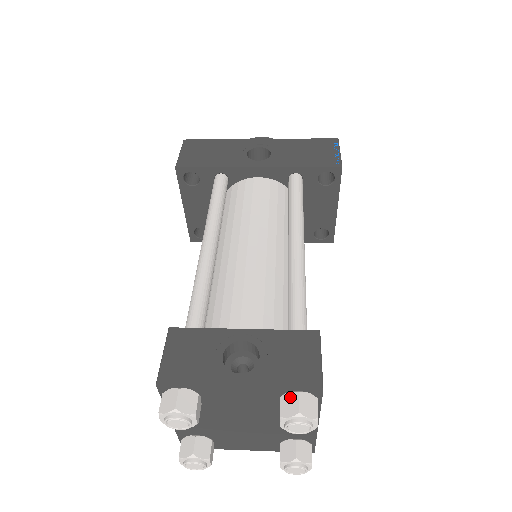
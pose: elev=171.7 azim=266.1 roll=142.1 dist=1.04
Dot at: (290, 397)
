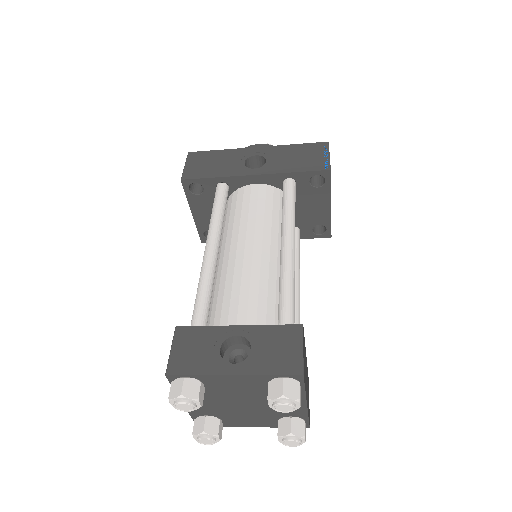
Dot at: (276, 382)
